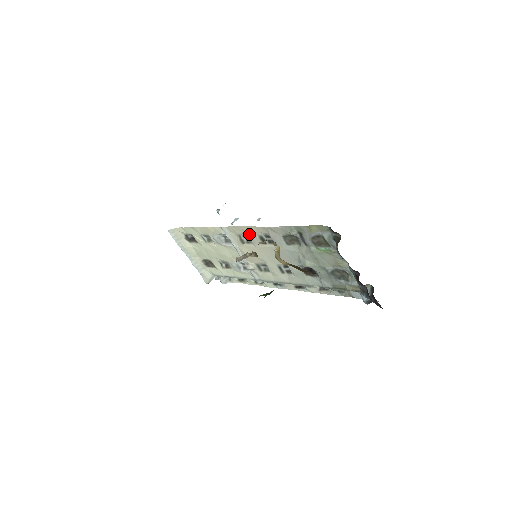
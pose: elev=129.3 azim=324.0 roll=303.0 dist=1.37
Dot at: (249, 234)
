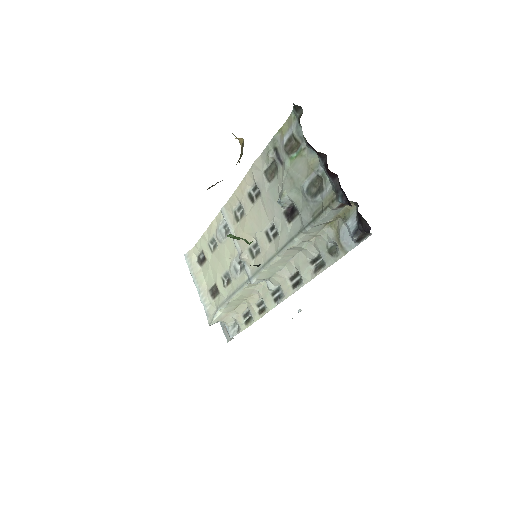
Dot at: (240, 198)
